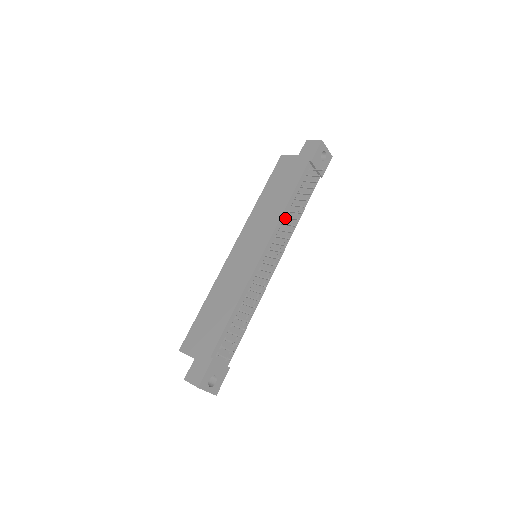
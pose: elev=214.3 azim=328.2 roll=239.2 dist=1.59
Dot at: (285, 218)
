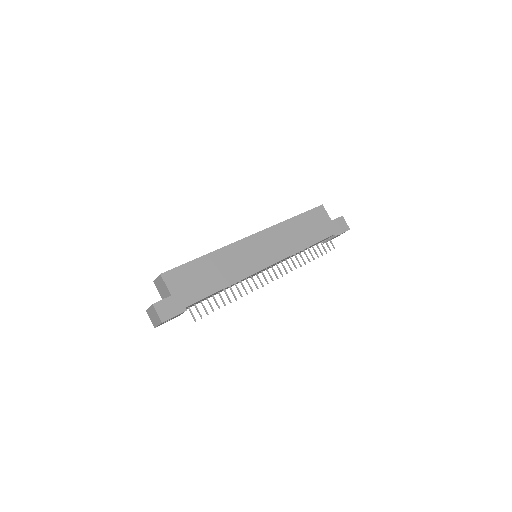
Dot at: (294, 254)
